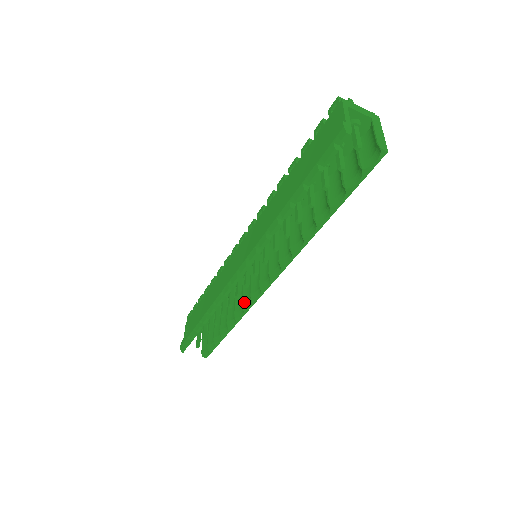
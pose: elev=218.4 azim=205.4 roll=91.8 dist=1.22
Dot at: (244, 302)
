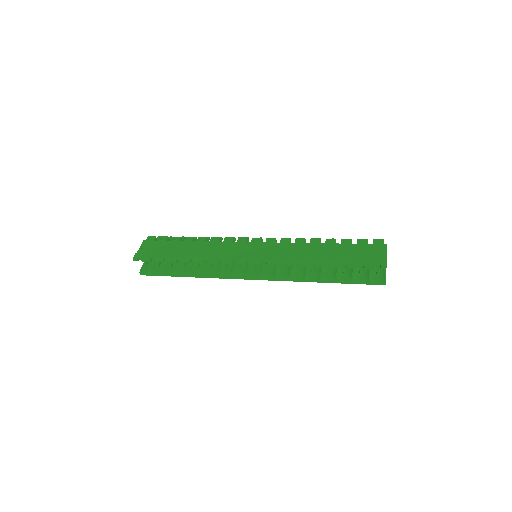
Dot at: (221, 272)
